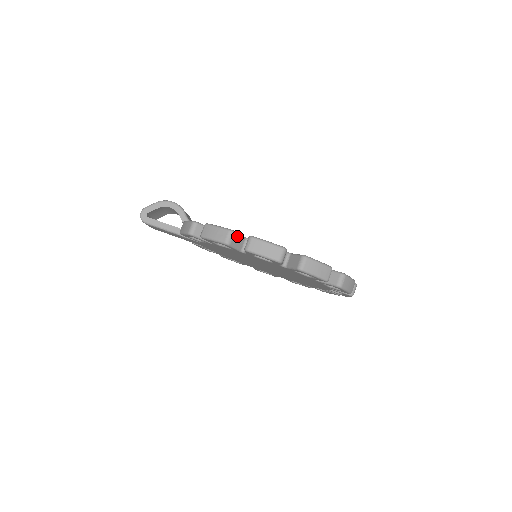
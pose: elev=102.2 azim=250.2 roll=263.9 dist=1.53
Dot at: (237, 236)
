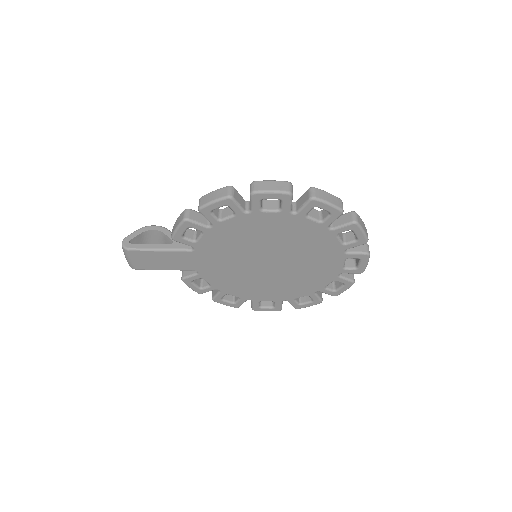
Dot at: (237, 193)
